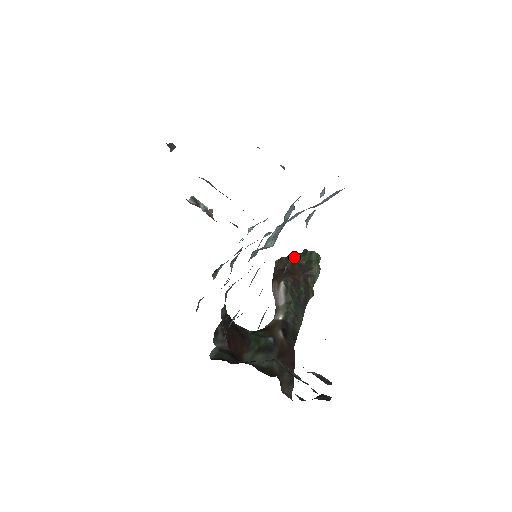
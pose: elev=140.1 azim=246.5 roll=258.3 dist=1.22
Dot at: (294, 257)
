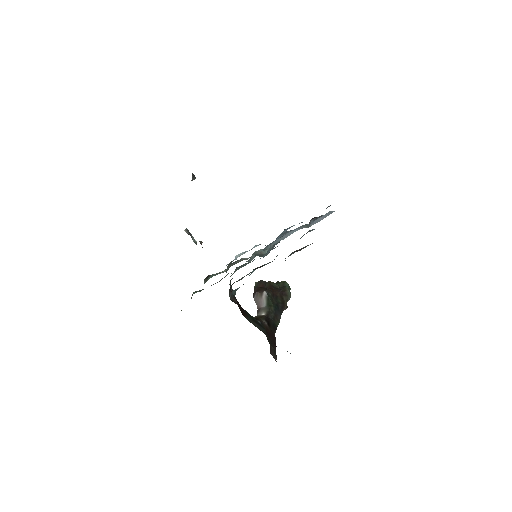
Dot at: (271, 282)
